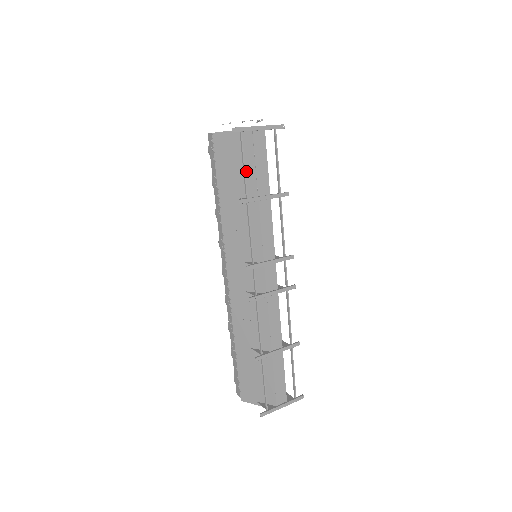
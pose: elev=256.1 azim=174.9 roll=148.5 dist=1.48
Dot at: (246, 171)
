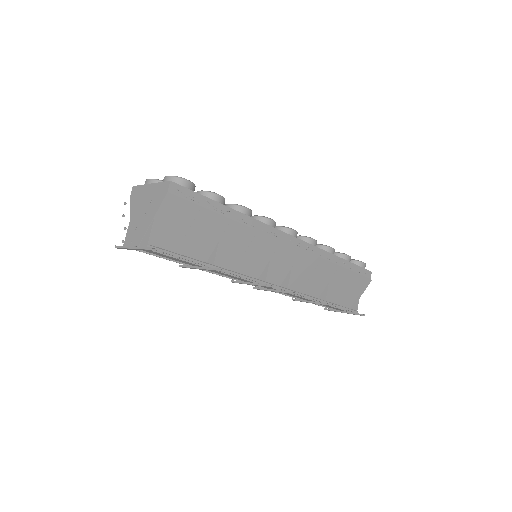
Dot at: occluded
